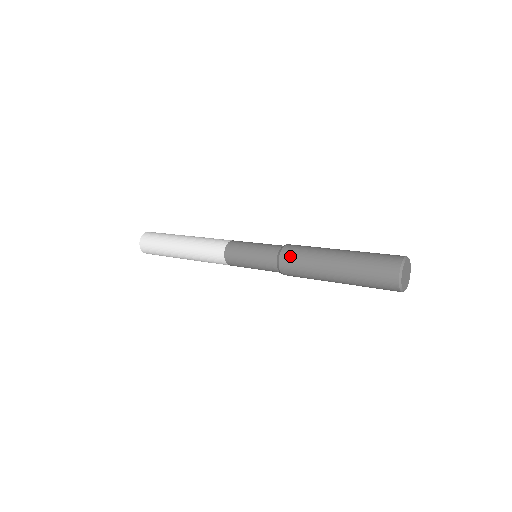
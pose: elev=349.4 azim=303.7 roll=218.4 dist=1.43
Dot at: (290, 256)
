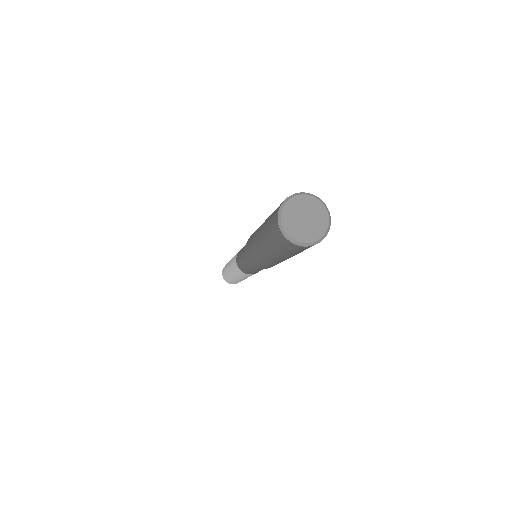
Dot at: occluded
